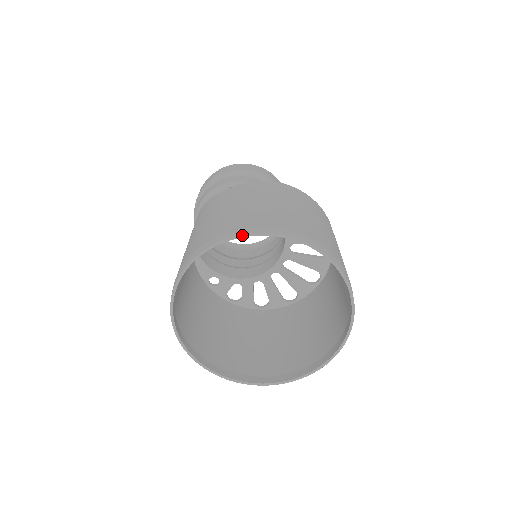
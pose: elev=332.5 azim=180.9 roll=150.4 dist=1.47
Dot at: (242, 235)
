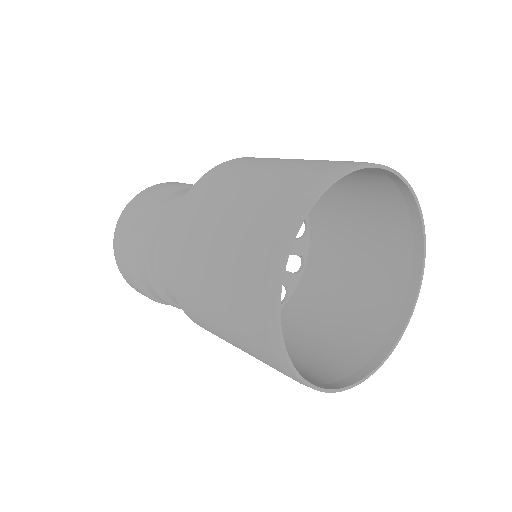
Dot at: (302, 219)
